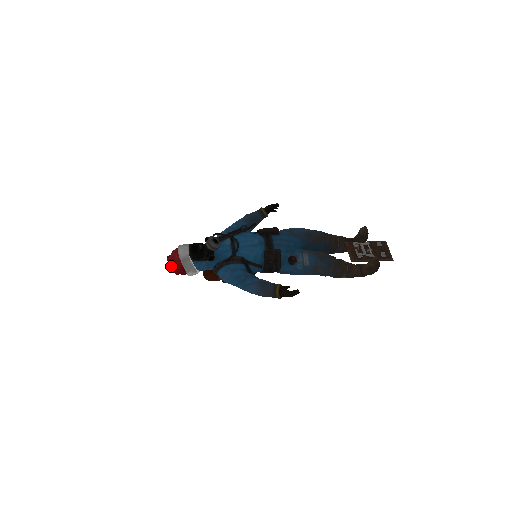
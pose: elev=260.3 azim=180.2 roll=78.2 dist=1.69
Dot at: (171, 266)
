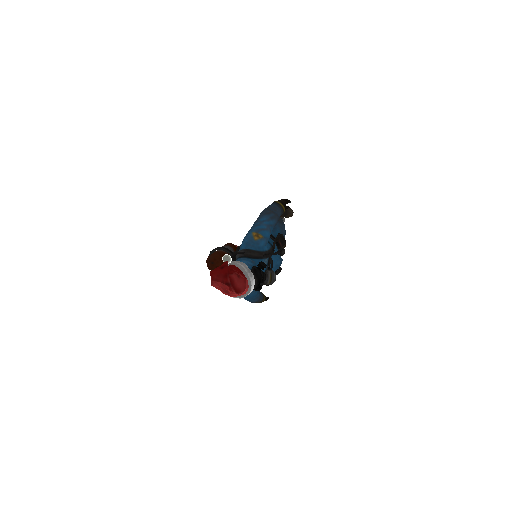
Dot at: (218, 283)
